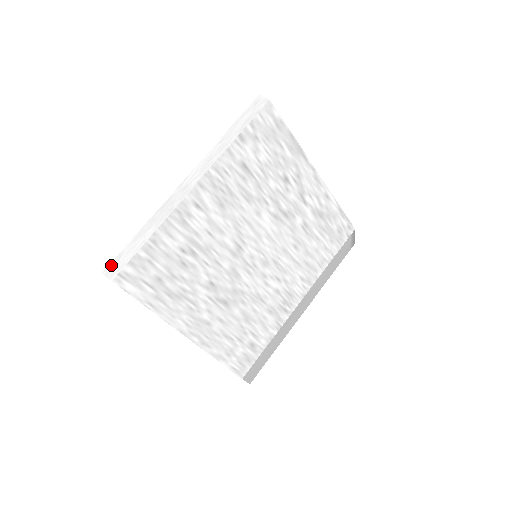
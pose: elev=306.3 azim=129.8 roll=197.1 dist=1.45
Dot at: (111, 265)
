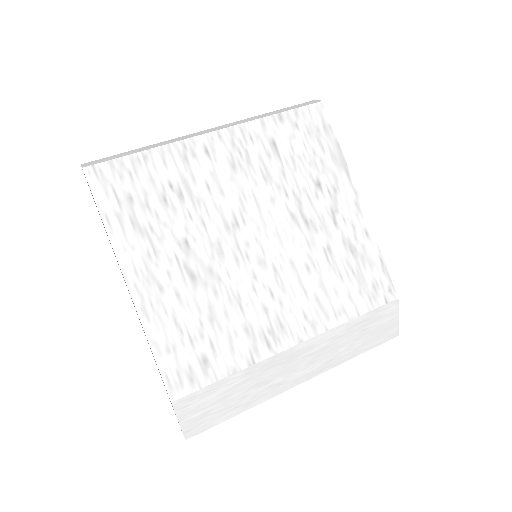
Dot at: (93, 161)
